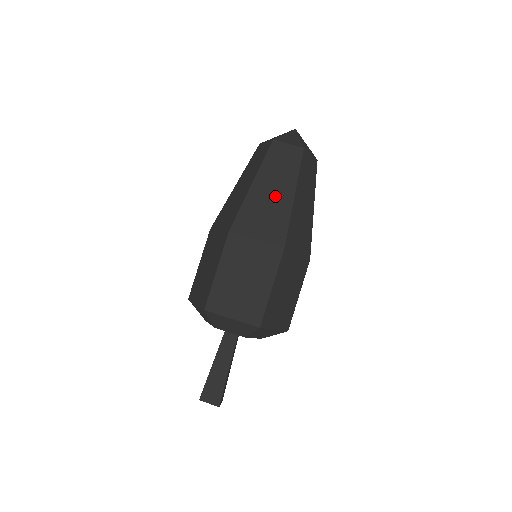
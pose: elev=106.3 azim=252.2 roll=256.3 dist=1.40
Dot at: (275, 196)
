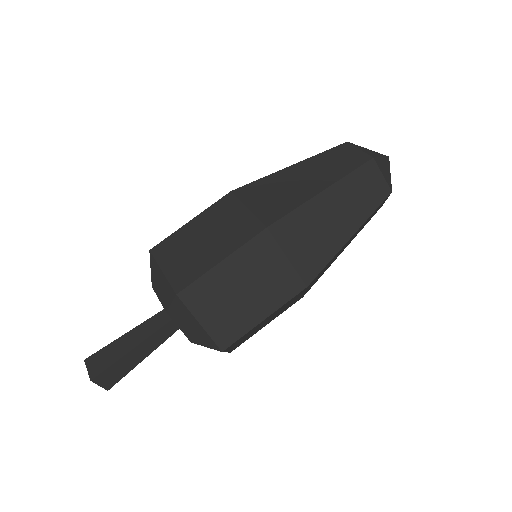
Dot at: (303, 183)
